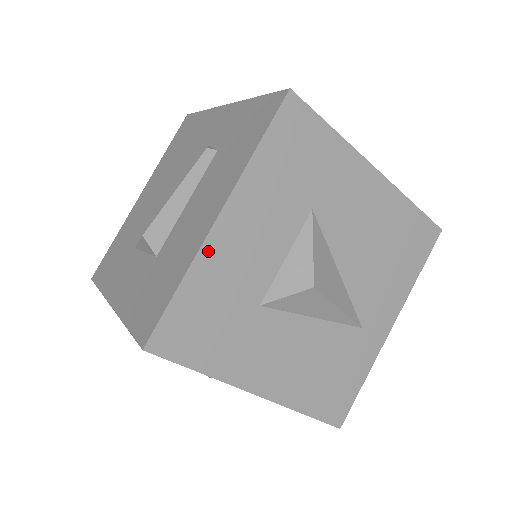
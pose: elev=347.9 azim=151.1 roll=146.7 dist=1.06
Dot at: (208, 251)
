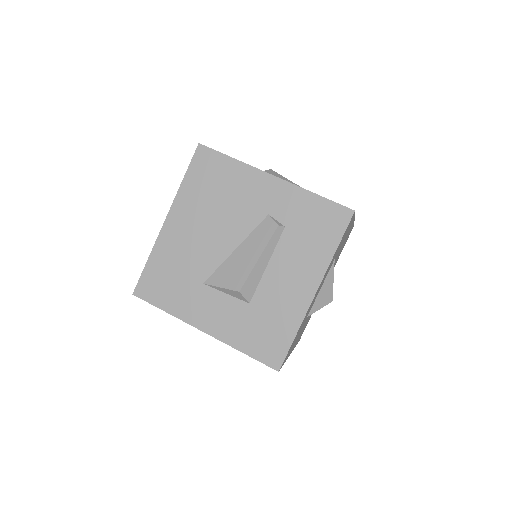
Dot at: occluded
